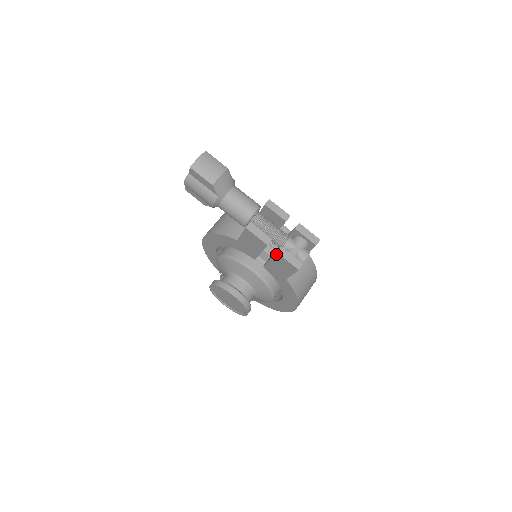
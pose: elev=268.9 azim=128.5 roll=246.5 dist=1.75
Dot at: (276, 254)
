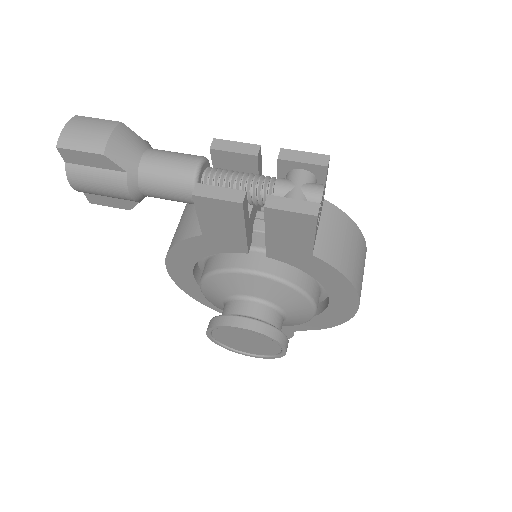
Dot at: (265, 212)
